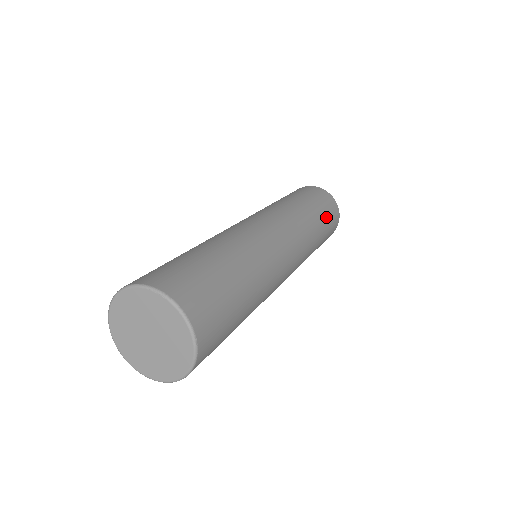
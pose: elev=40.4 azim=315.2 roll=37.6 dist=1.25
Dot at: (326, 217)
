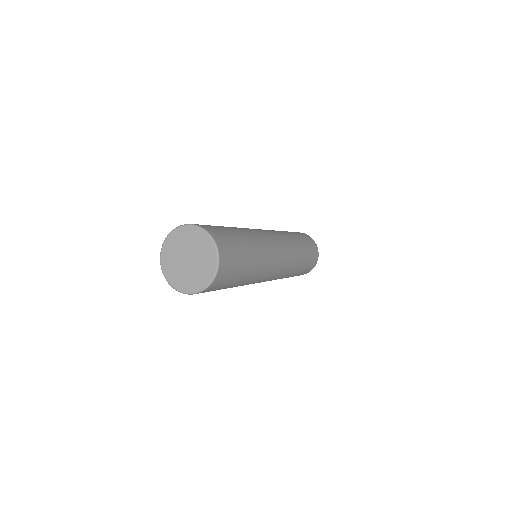
Dot at: (299, 235)
